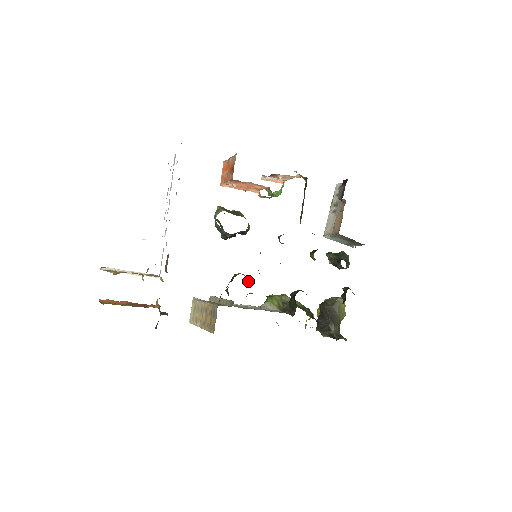
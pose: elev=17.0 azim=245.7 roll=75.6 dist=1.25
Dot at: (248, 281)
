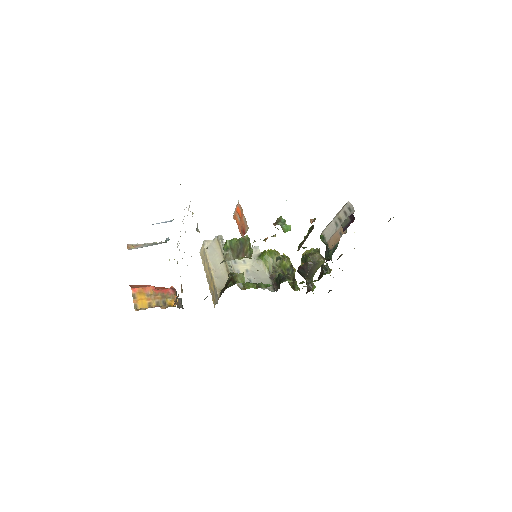
Dot at: (244, 283)
